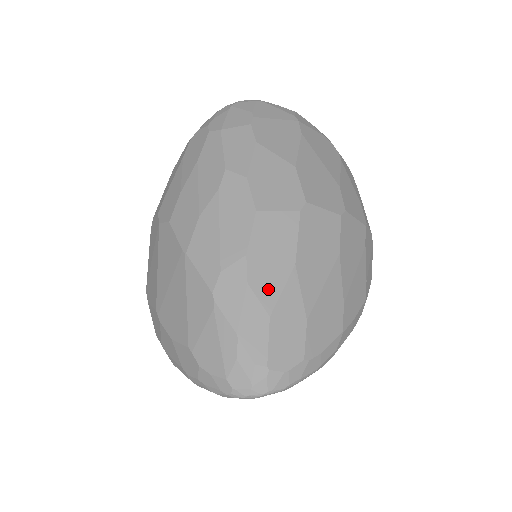
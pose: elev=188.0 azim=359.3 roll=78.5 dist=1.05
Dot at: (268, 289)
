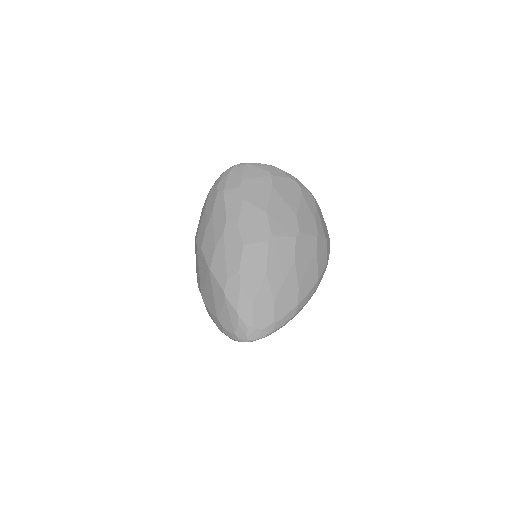
Dot at: (252, 288)
